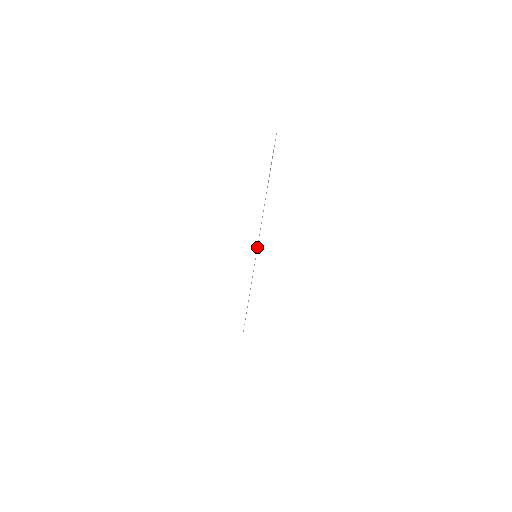
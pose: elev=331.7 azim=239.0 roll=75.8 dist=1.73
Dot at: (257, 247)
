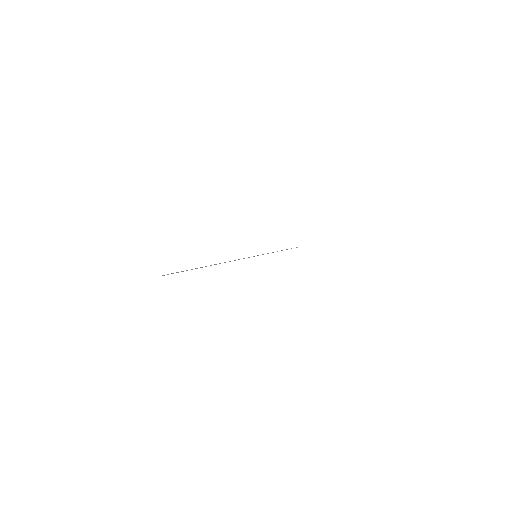
Dot at: occluded
